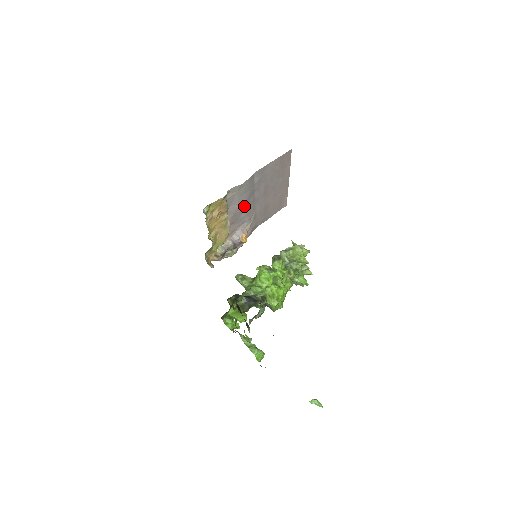
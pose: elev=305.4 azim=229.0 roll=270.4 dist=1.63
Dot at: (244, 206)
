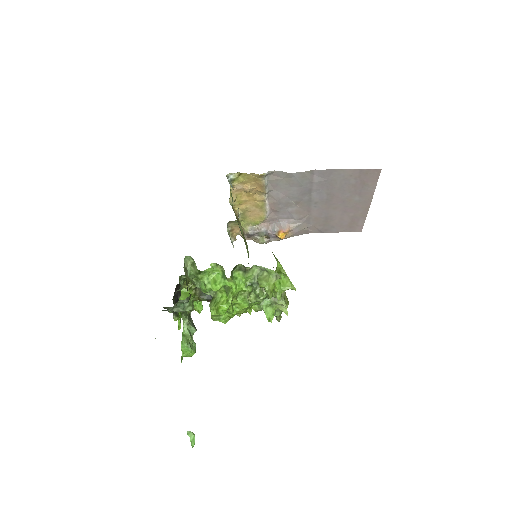
Dot at: (294, 200)
